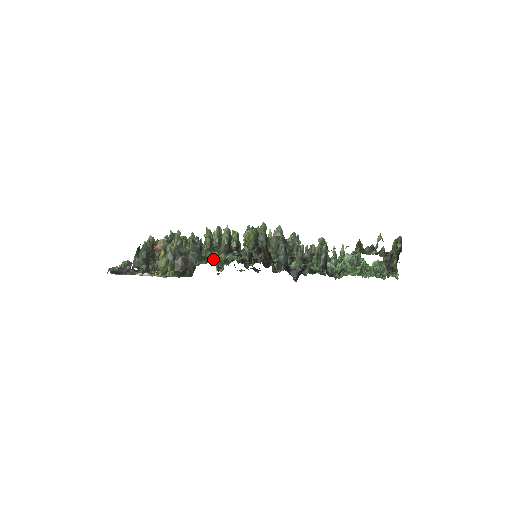
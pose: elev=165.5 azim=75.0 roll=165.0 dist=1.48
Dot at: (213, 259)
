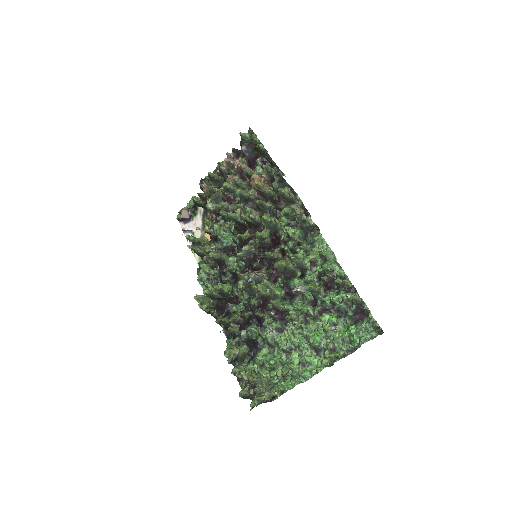
Dot at: (236, 231)
